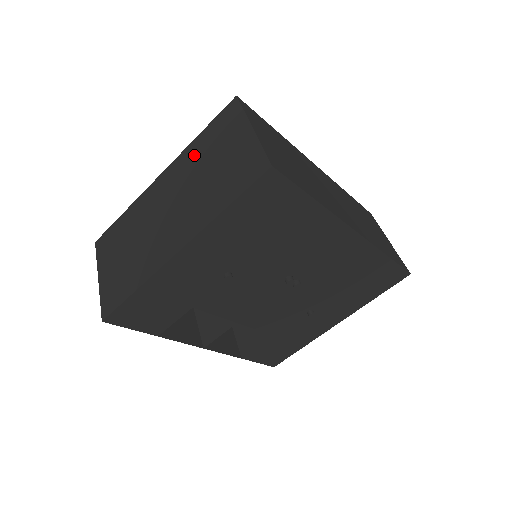
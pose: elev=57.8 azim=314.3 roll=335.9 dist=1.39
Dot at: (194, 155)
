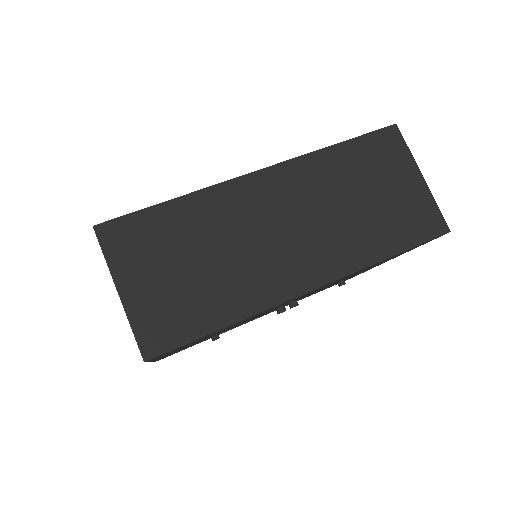
Dot at: occluded
